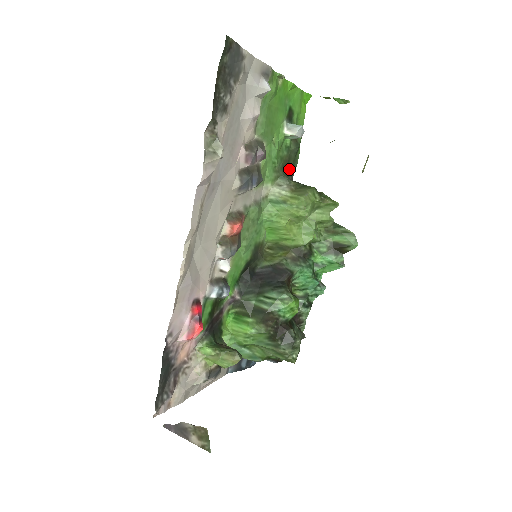
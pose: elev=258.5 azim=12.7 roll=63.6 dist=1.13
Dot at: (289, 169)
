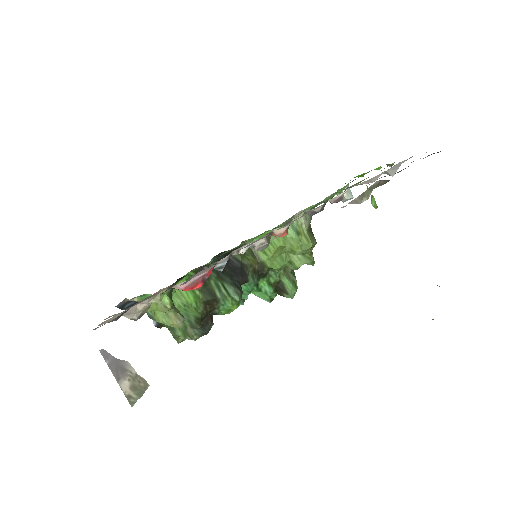
Dot at: occluded
